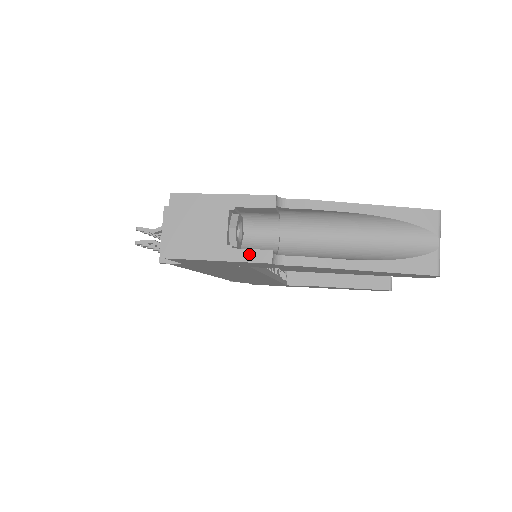
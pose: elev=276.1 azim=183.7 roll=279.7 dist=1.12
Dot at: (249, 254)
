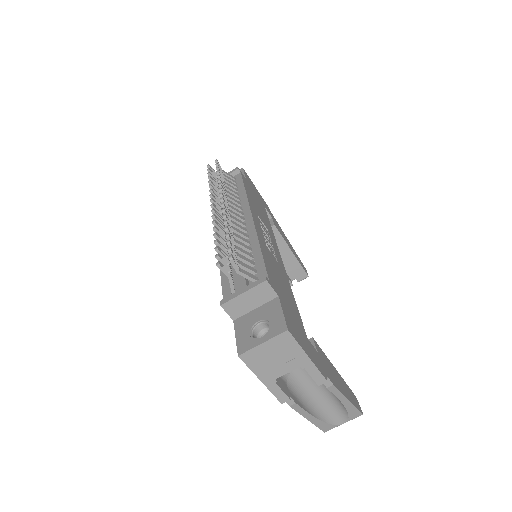
Dot at: (279, 392)
